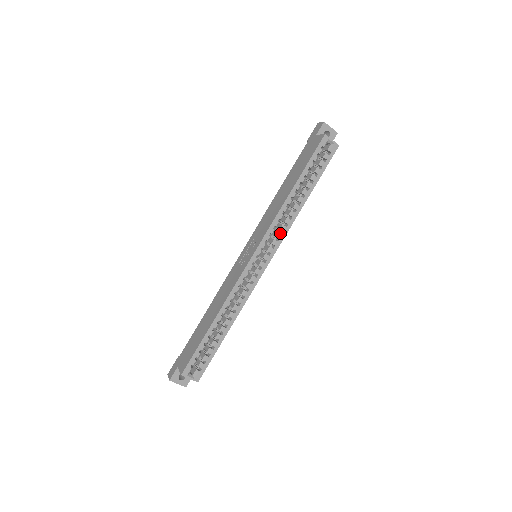
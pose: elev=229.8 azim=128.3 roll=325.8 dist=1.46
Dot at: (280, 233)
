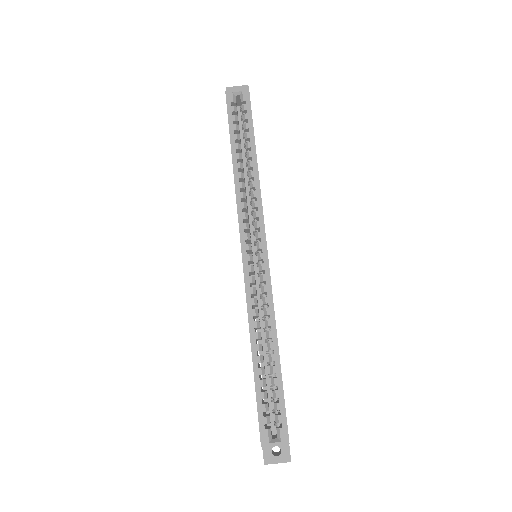
Dot at: (254, 211)
